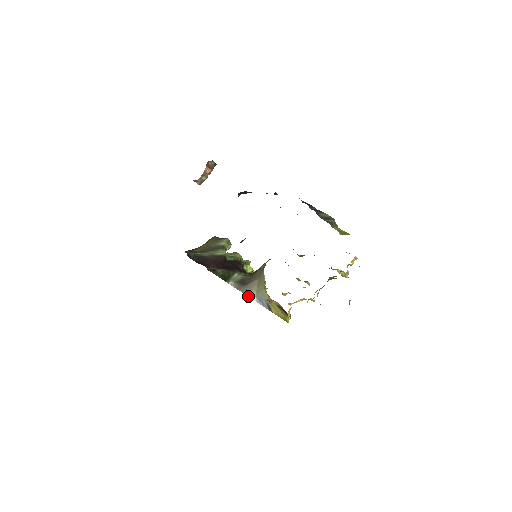
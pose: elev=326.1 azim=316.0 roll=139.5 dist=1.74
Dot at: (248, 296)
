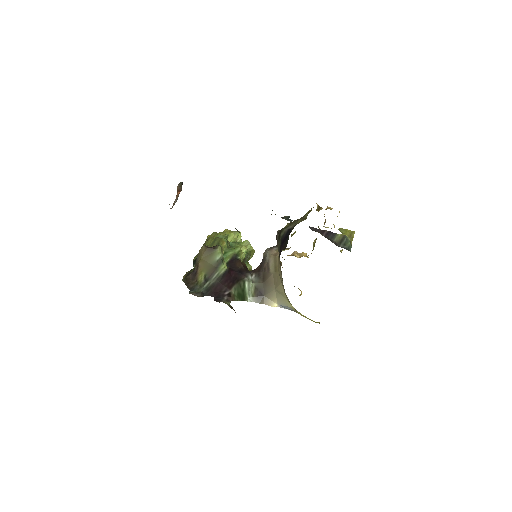
Dot at: occluded
